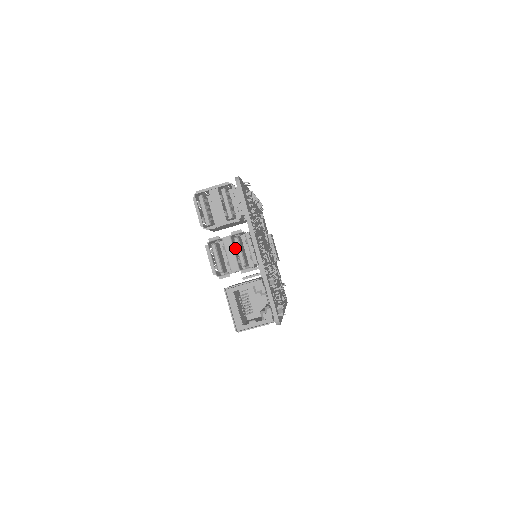
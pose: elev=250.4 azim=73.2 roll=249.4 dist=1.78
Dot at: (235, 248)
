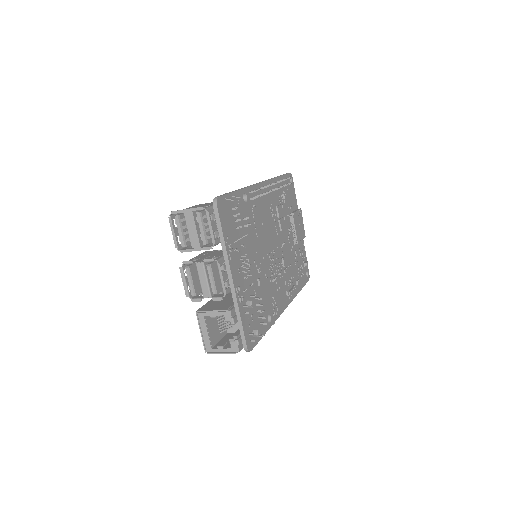
Dot at: occluded
